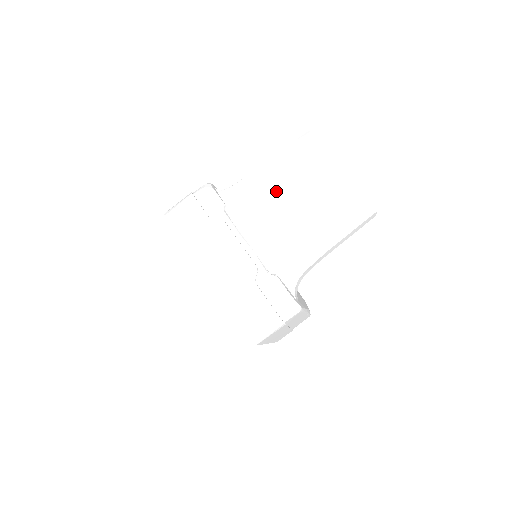
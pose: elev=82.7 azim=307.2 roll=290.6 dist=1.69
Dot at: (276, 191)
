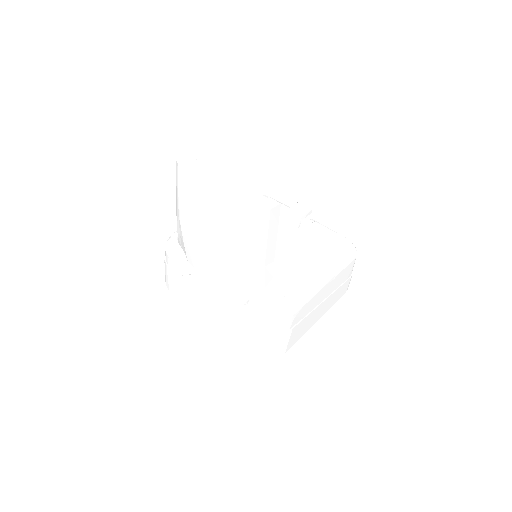
Dot at: (197, 232)
